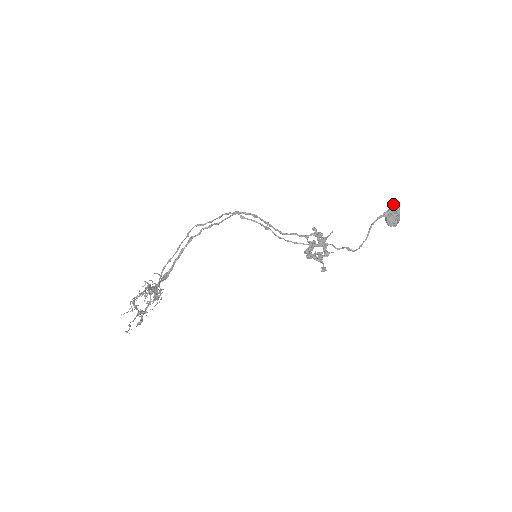
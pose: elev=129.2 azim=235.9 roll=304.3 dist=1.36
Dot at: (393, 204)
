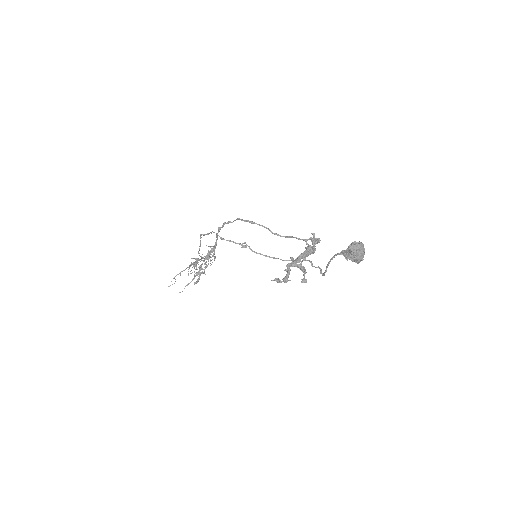
Dot at: (350, 244)
